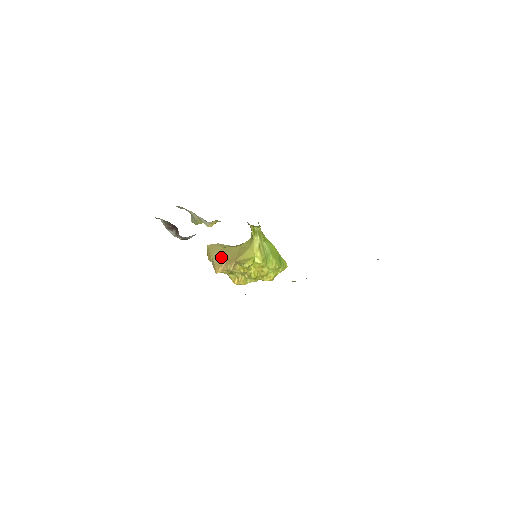
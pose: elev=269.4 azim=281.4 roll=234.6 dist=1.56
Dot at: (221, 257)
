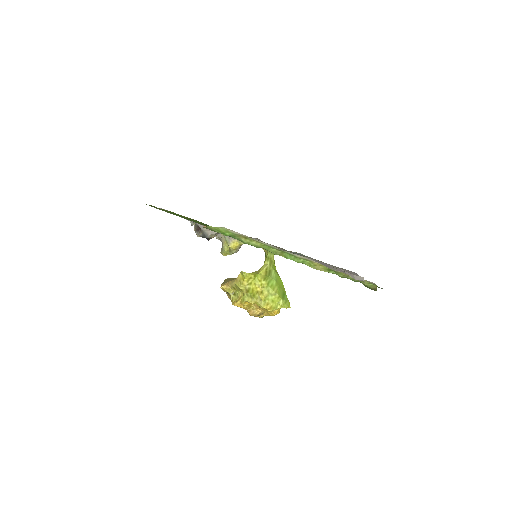
Dot at: occluded
